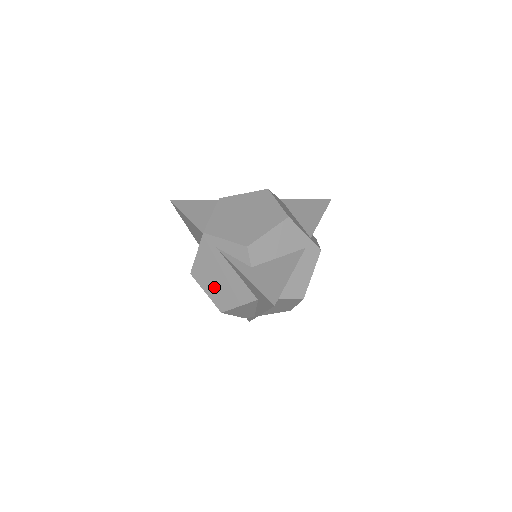
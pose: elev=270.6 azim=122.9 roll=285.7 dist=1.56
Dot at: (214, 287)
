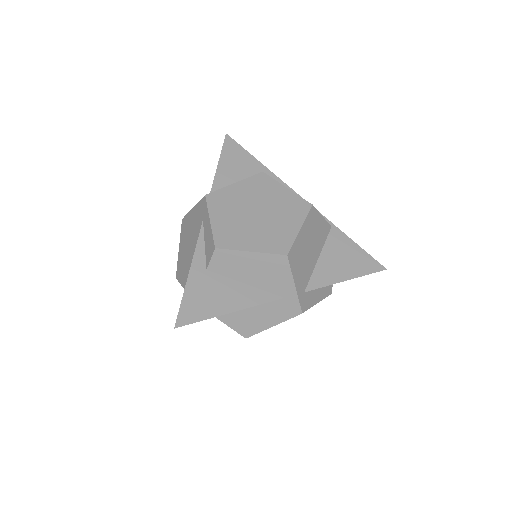
Dot at: (184, 251)
